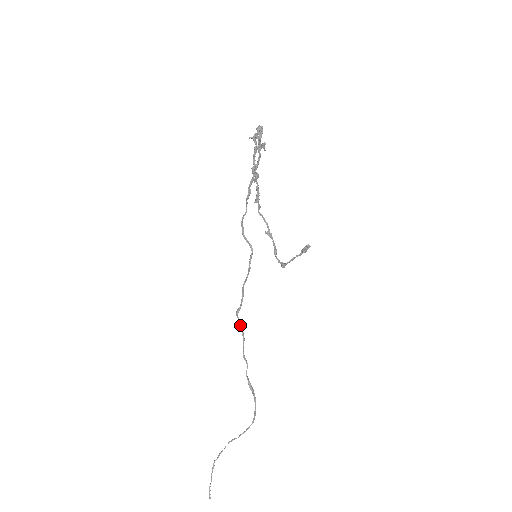
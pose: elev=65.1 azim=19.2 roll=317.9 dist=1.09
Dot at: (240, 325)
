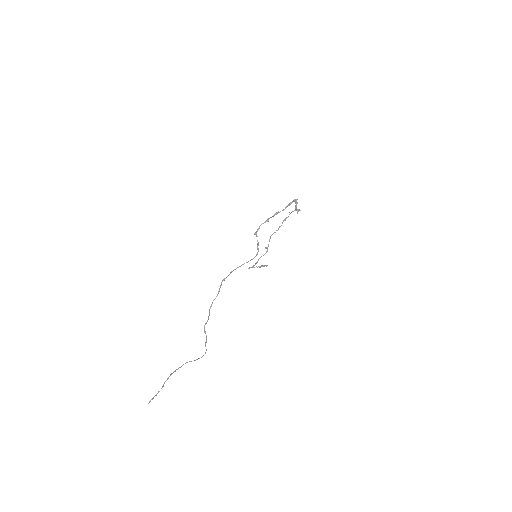
Dot at: occluded
